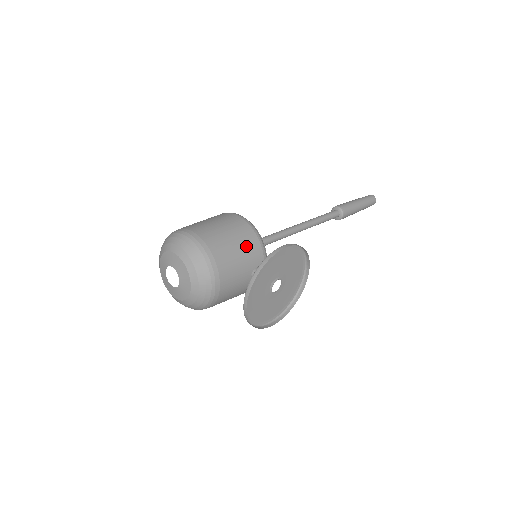
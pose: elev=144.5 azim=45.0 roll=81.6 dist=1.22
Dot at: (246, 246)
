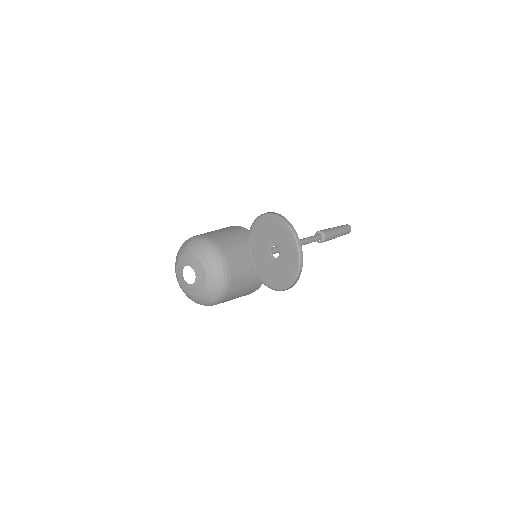
Dot at: (241, 236)
